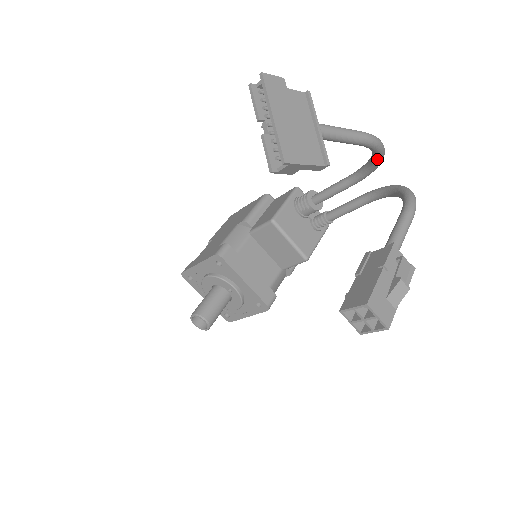
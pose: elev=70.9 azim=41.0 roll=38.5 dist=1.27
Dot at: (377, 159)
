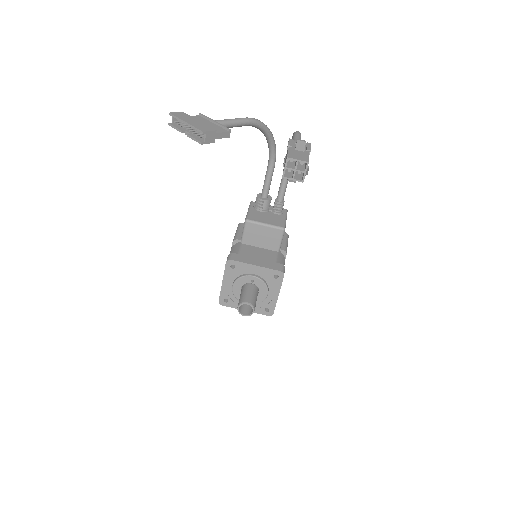
Dot at: (268, 134)
